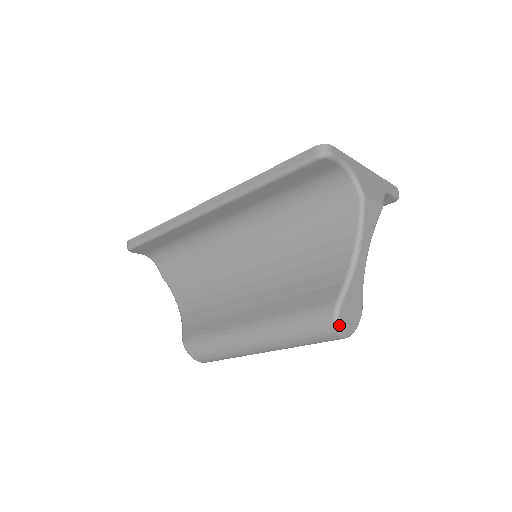
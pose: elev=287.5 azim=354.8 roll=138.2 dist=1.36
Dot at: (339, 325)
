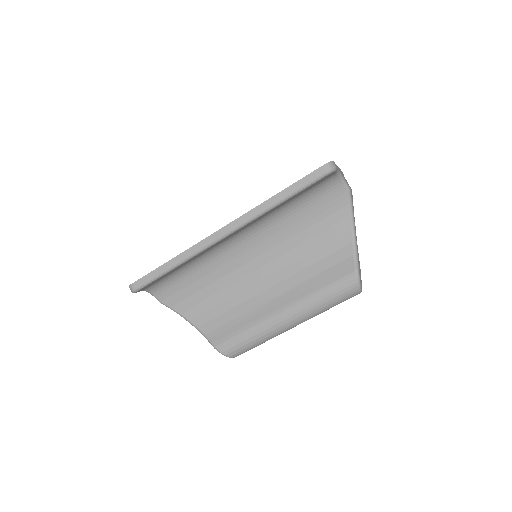
Dot at: occluded
